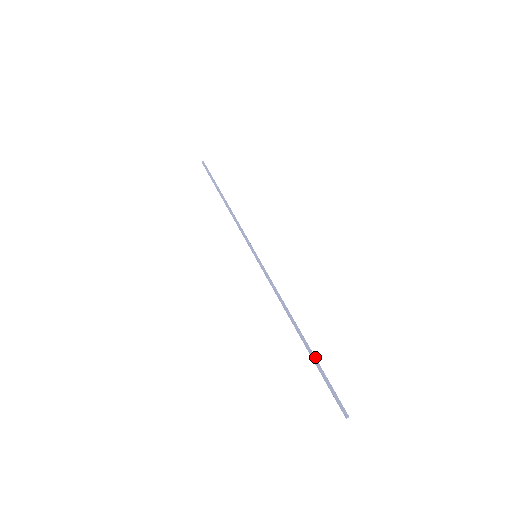
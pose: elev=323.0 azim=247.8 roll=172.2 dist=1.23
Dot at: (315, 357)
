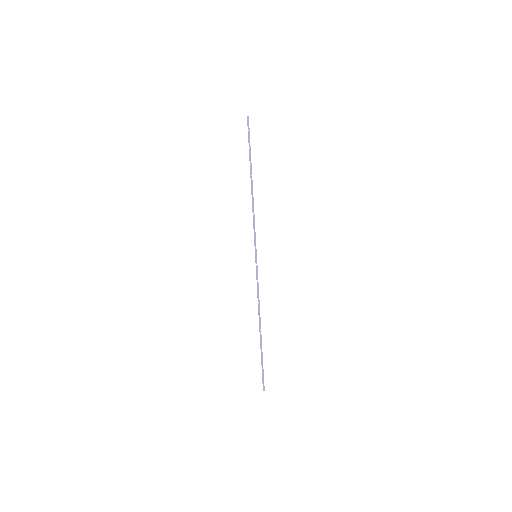
Dot at: occluded
